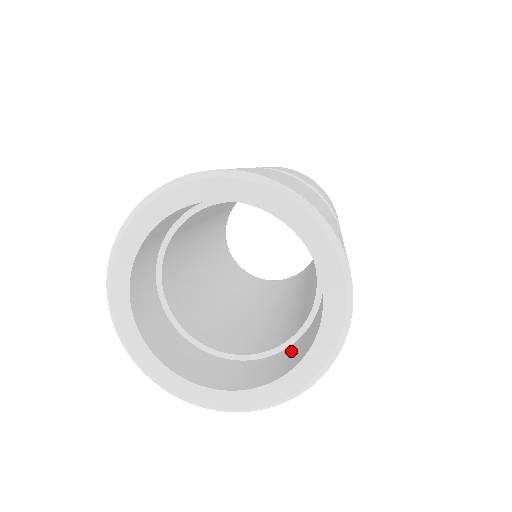
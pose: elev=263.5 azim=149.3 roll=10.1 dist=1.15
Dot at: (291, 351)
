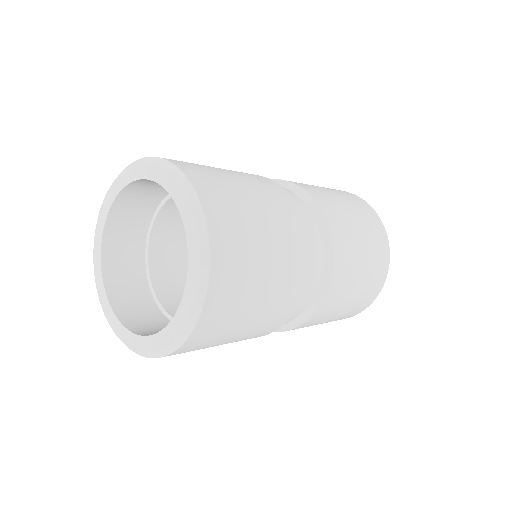
Dot at: occluded
